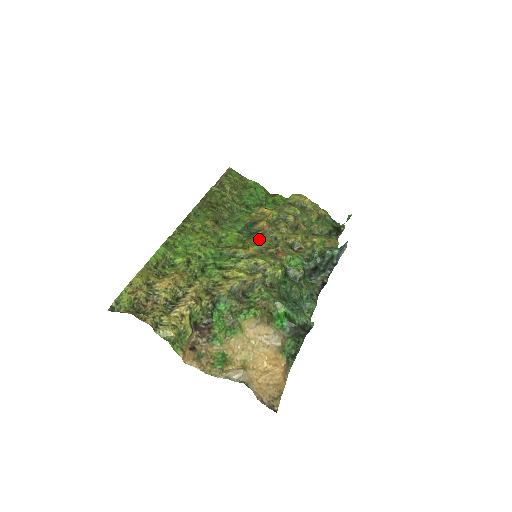
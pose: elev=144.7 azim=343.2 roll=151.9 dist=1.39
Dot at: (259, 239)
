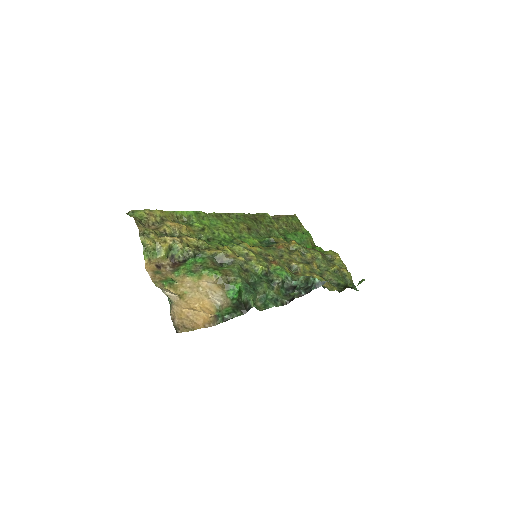
Dot at: (268, 249)
